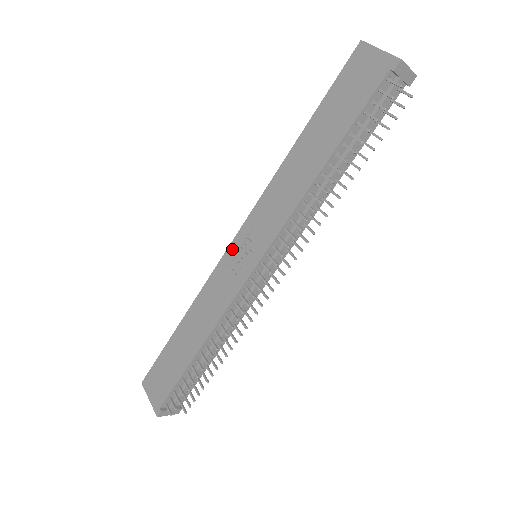
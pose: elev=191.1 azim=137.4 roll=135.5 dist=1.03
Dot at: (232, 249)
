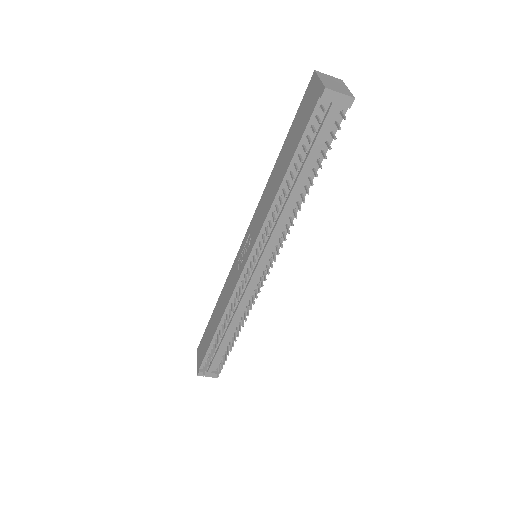
Dot at: (241, 249)
